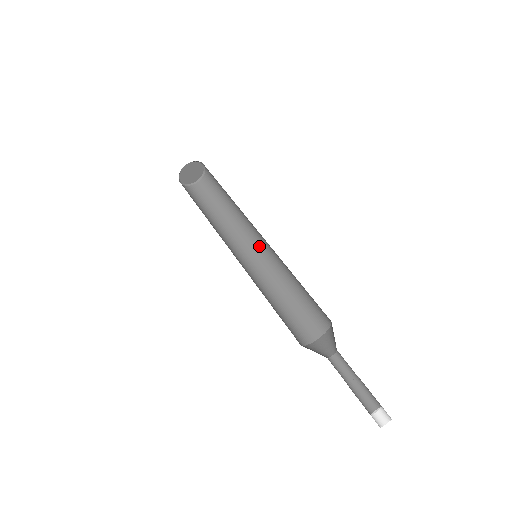
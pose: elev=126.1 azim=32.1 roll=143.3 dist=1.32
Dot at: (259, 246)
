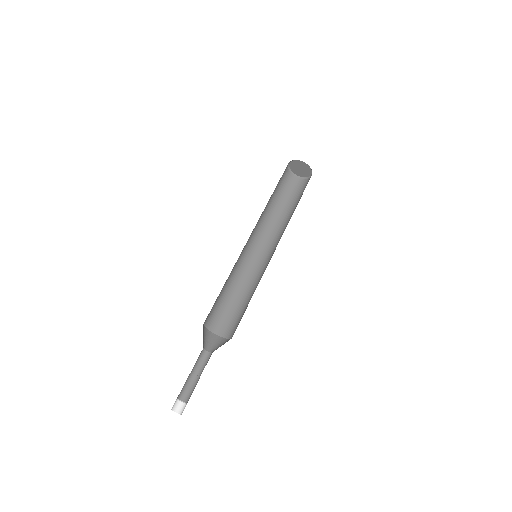
Dot at: (263, 253)
